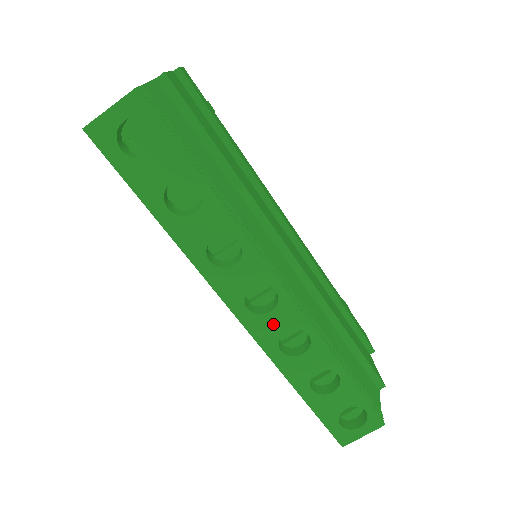
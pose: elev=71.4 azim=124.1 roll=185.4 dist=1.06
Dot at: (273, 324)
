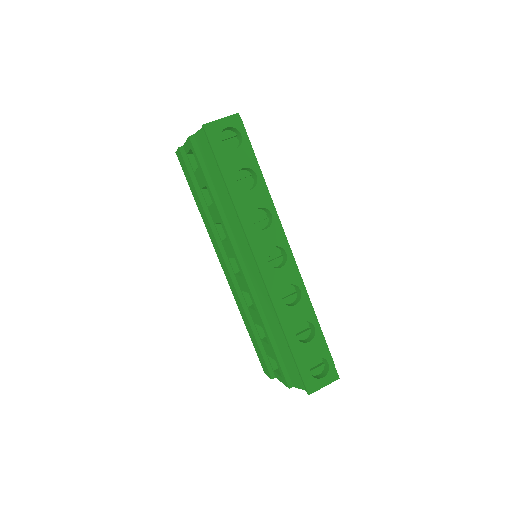
Dot at: (280, 277)
